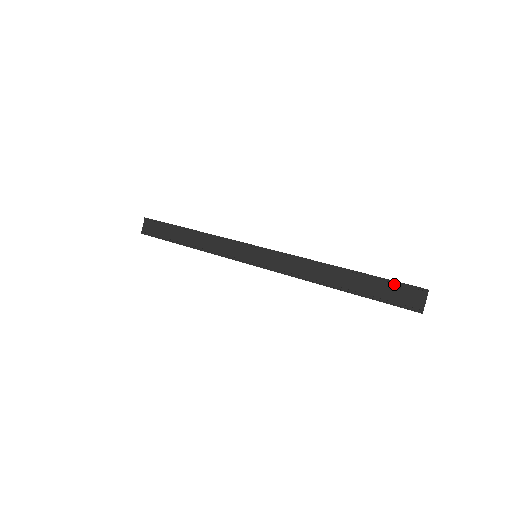
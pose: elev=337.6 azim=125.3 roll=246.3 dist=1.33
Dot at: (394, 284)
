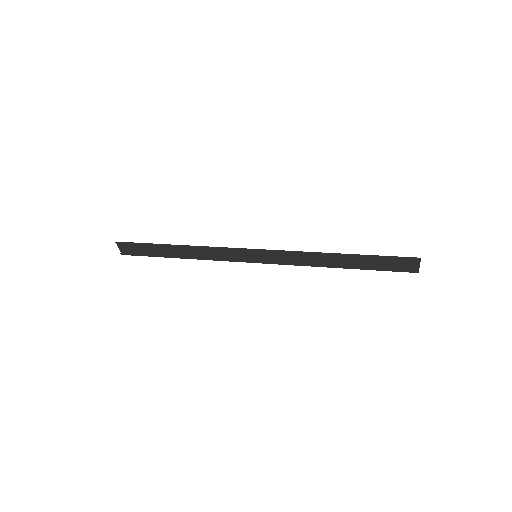
Dot at: (391, 258)
